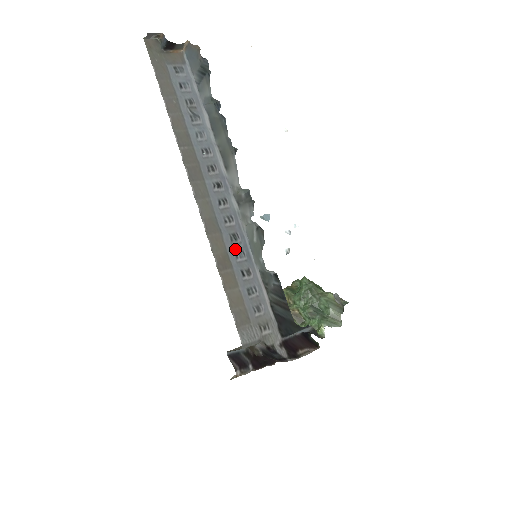
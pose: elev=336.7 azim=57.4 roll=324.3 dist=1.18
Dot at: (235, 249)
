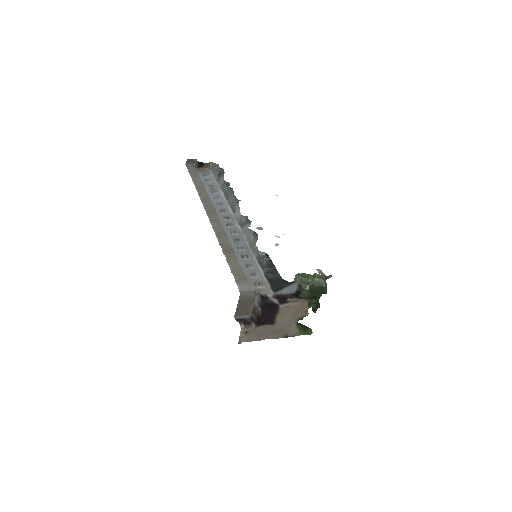
Dot at: (237, 245)
